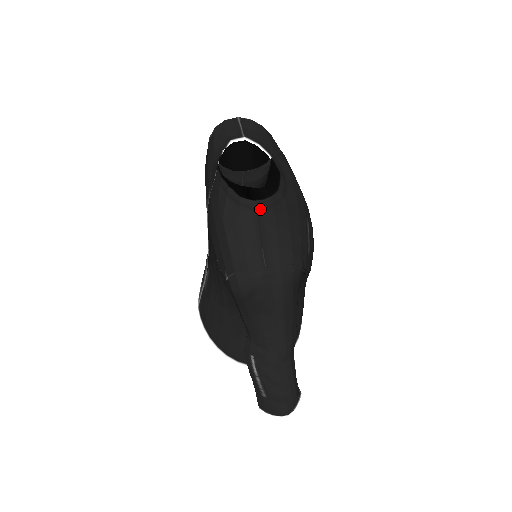
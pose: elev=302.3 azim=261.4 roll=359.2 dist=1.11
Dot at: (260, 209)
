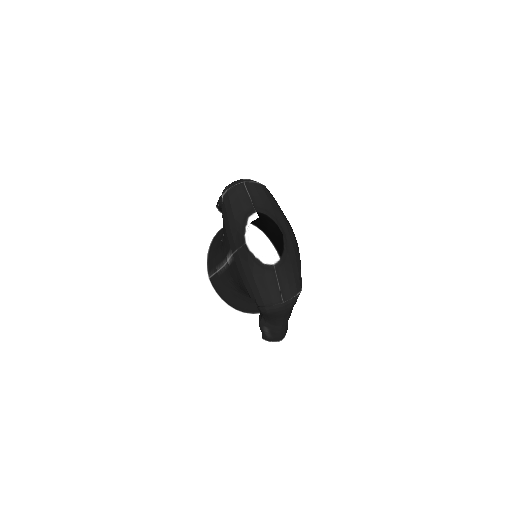
Dot at: (276, 268)
